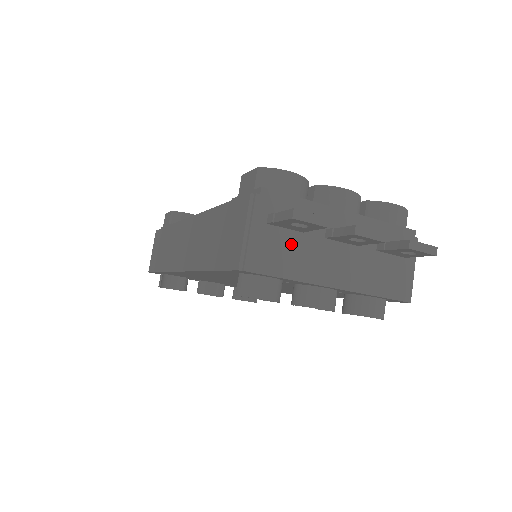
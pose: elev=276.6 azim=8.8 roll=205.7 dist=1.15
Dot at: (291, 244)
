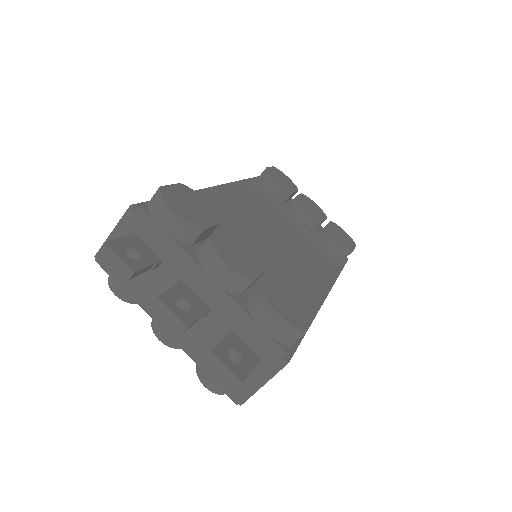
Dot at: occluded
